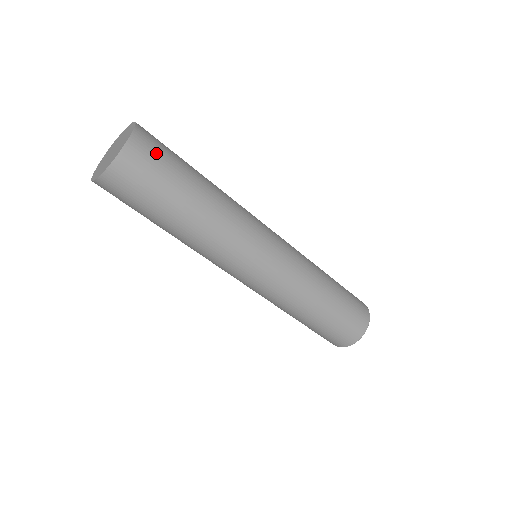
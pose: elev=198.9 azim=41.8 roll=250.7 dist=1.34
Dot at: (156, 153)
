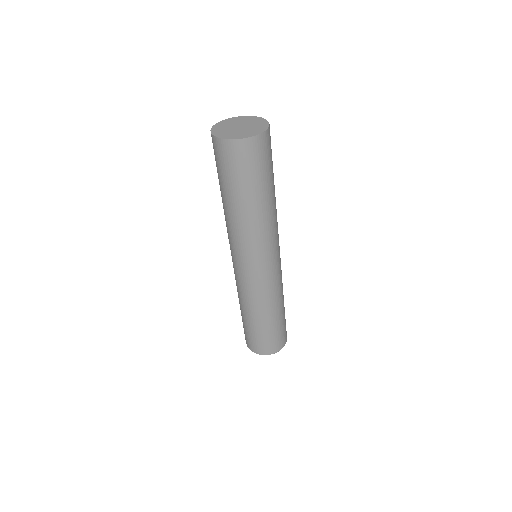
Dot at: (271, 149)
